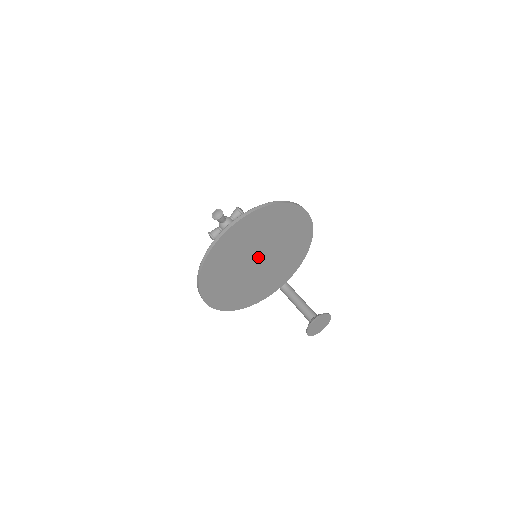
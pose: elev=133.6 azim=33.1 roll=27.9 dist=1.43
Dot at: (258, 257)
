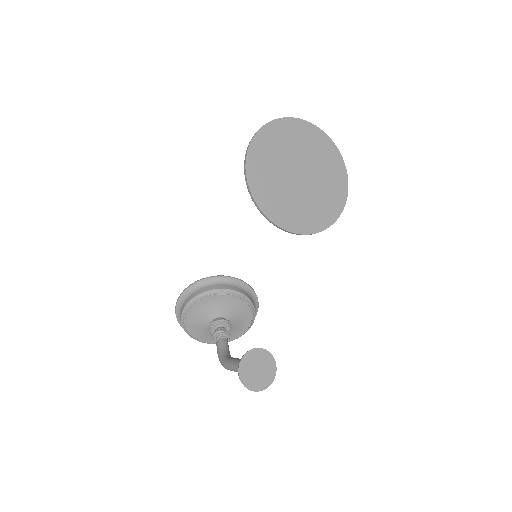
Dot at: (302, 172)
